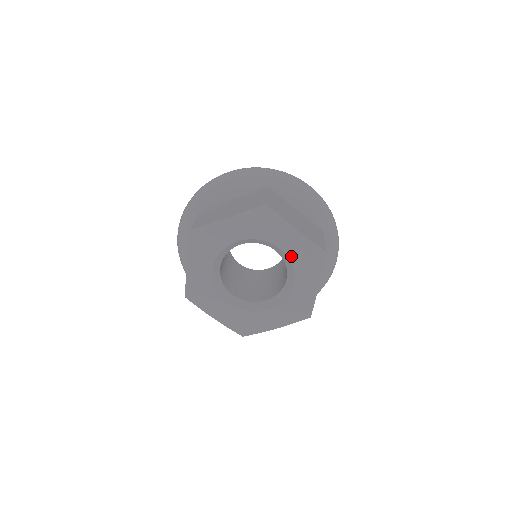
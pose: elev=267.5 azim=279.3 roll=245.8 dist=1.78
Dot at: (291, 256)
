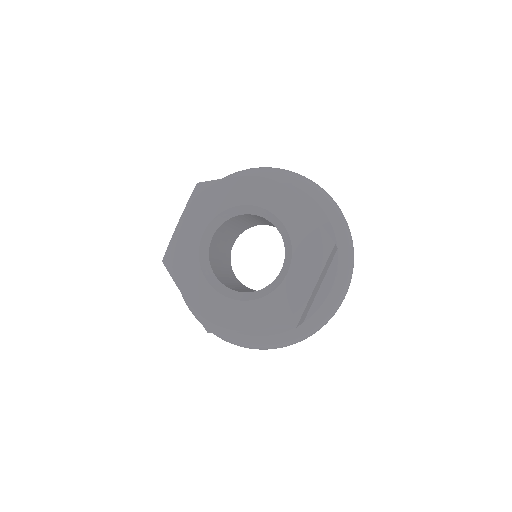
Dot at: (294, 237)
